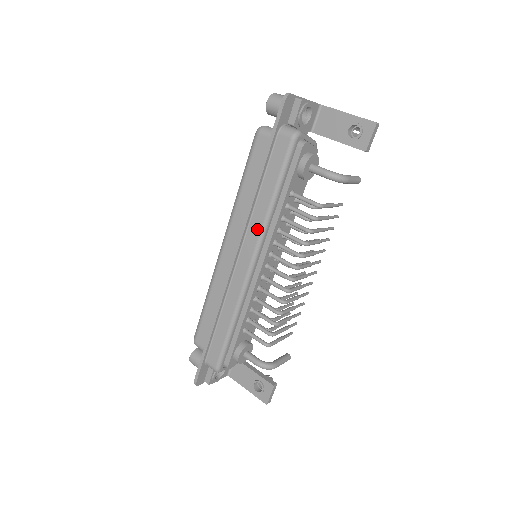
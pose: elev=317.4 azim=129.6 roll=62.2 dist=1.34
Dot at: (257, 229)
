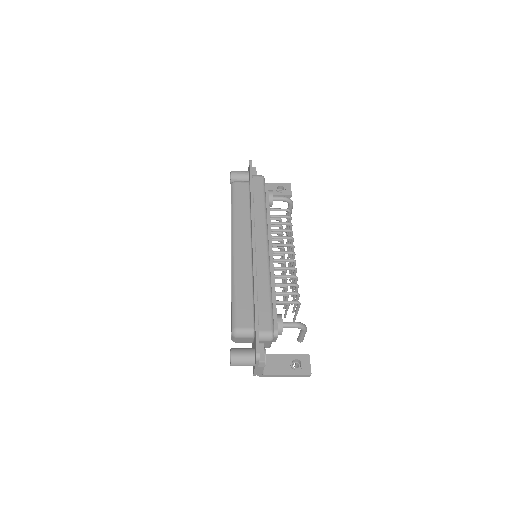
Dot at: (262, 223)
